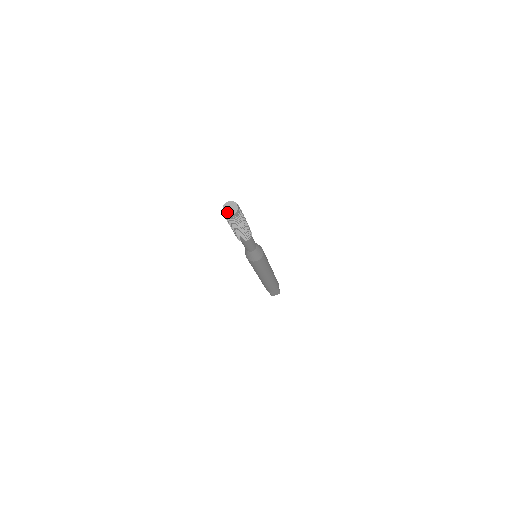
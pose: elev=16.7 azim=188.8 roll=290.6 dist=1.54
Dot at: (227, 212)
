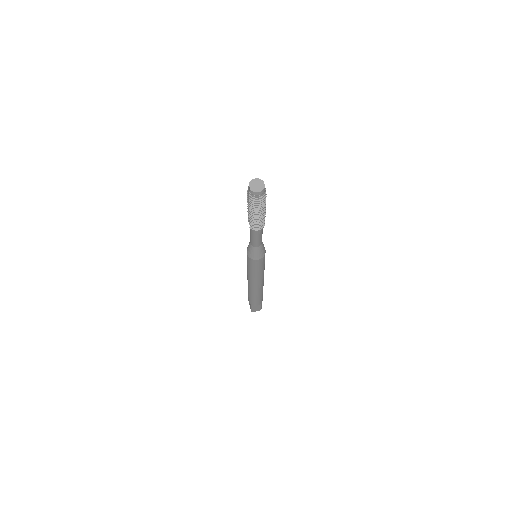
Dot at: (253, 188)
